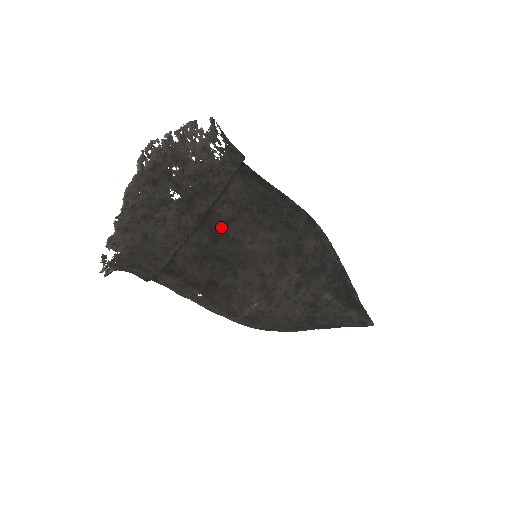
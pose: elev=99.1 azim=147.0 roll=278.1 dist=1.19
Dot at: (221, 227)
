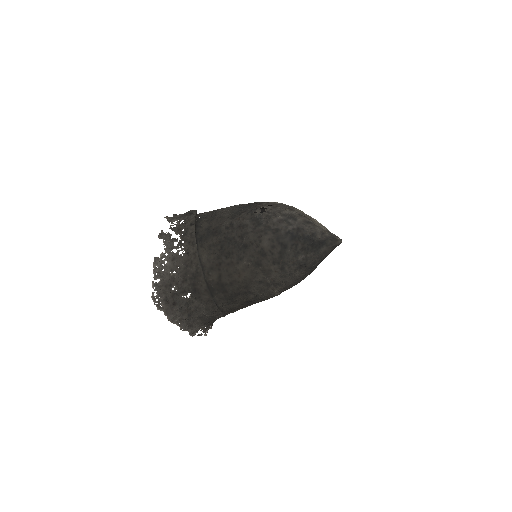
Dot at: (220, 284)
